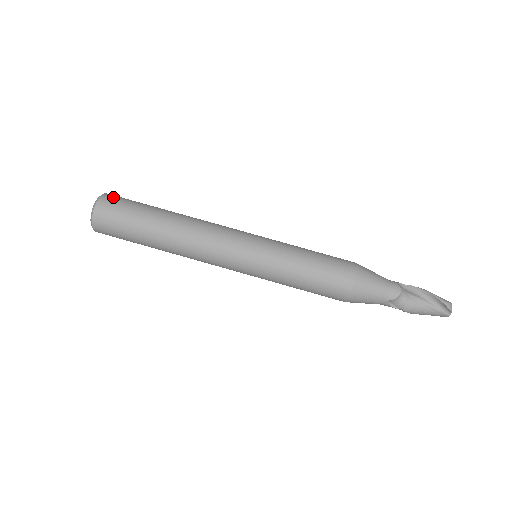
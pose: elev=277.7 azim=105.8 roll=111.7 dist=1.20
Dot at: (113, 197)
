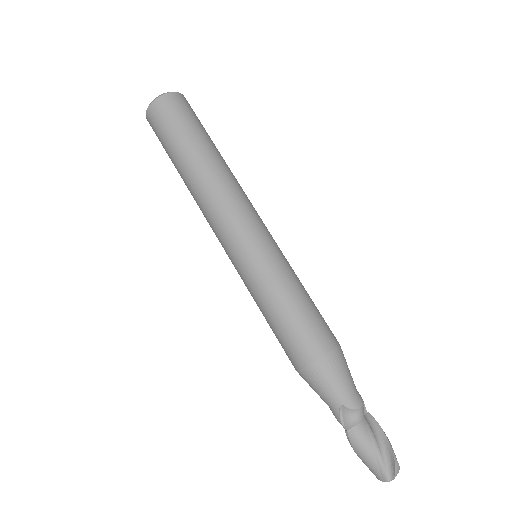
Dot at: occluded
